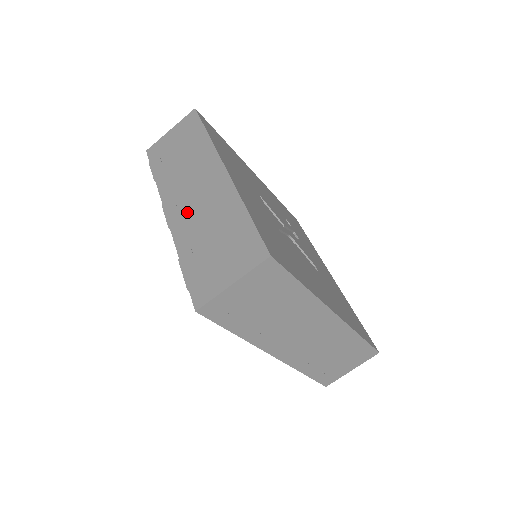
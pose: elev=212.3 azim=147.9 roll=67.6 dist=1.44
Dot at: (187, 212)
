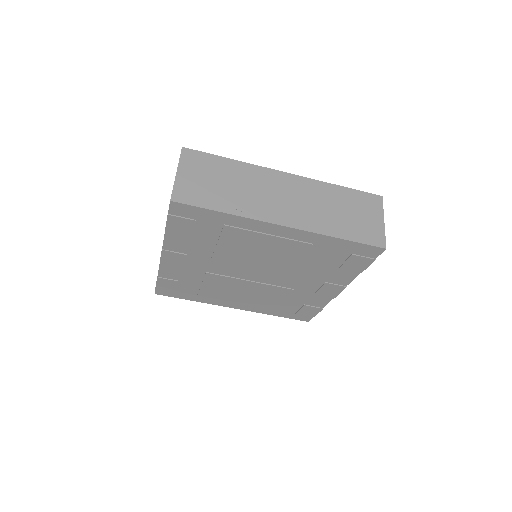
Dot at: occluded
